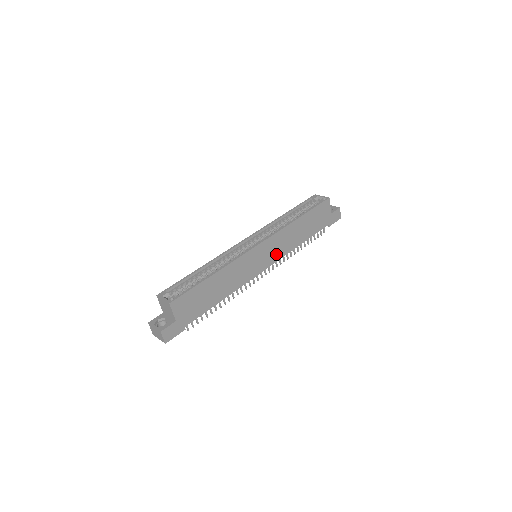
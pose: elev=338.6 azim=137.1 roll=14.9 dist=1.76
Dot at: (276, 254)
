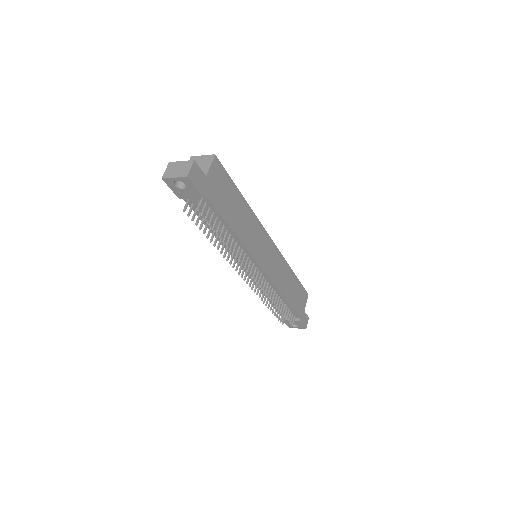
Dot at: (272, 271)
